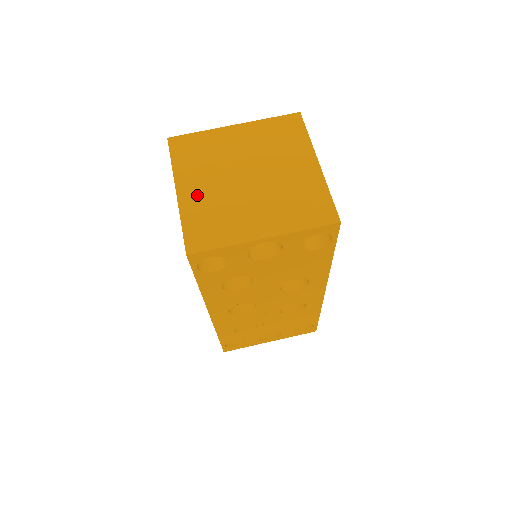
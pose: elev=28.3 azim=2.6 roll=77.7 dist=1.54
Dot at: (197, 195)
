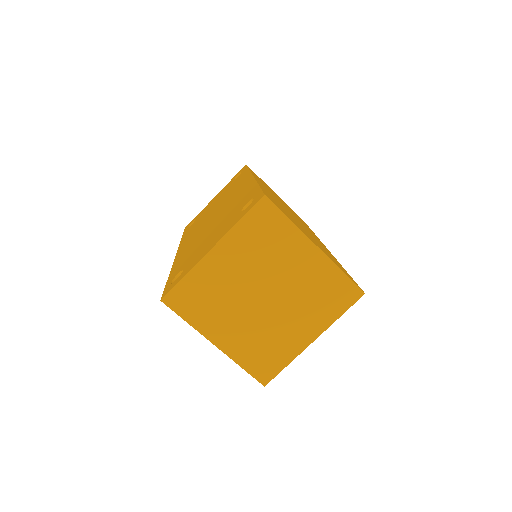
Dot at: (234, 338)
